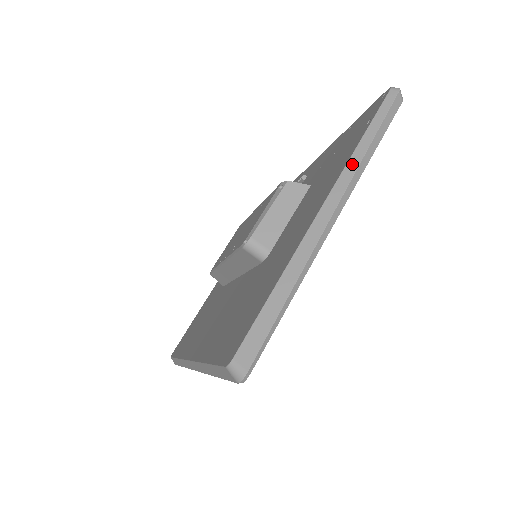
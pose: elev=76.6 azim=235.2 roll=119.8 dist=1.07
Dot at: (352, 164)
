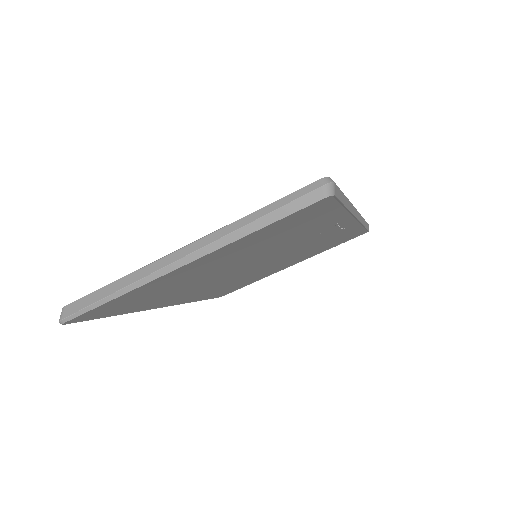
Dot at: (226, 229)
